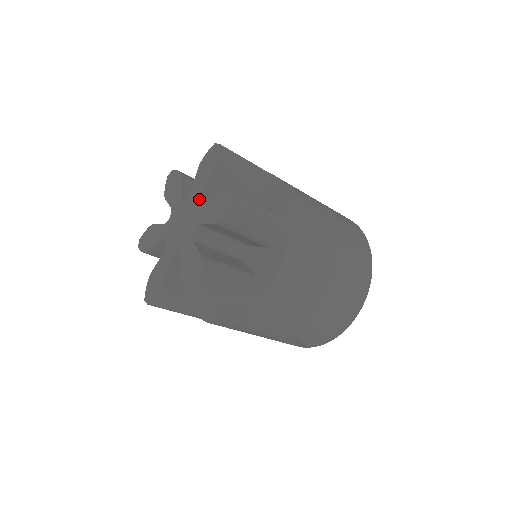
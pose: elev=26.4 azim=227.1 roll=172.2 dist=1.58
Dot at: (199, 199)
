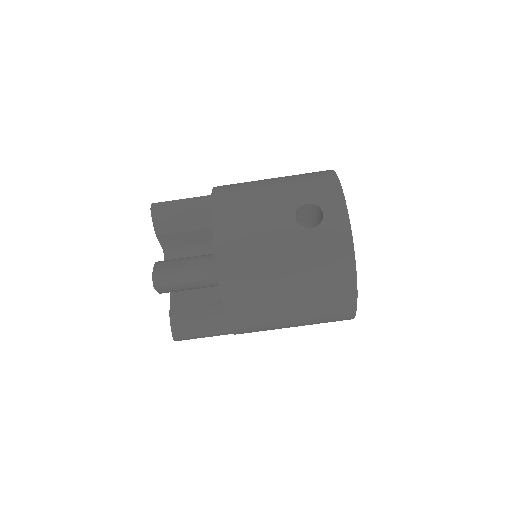
Dot at: occluded
